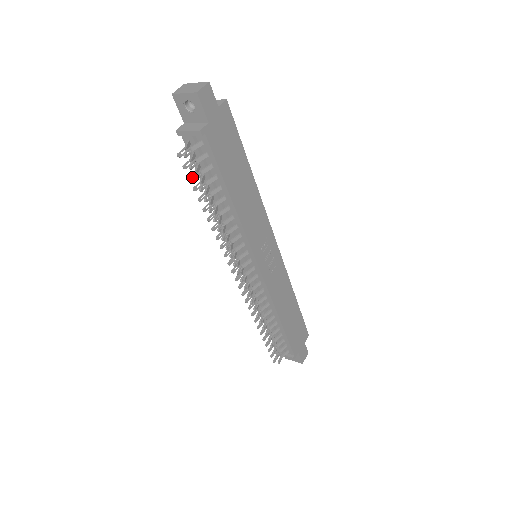
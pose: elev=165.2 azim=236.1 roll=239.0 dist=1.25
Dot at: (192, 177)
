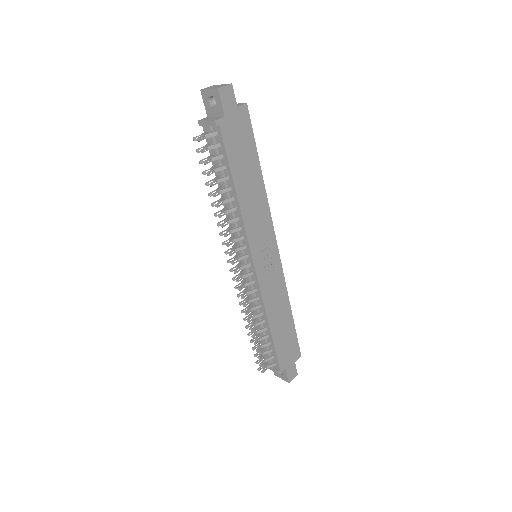
Dot at: occluded
